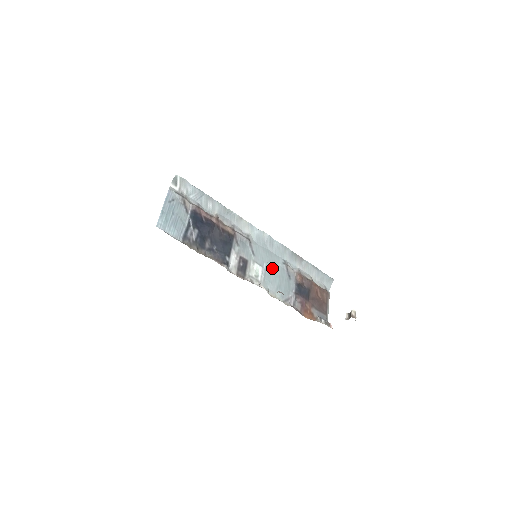
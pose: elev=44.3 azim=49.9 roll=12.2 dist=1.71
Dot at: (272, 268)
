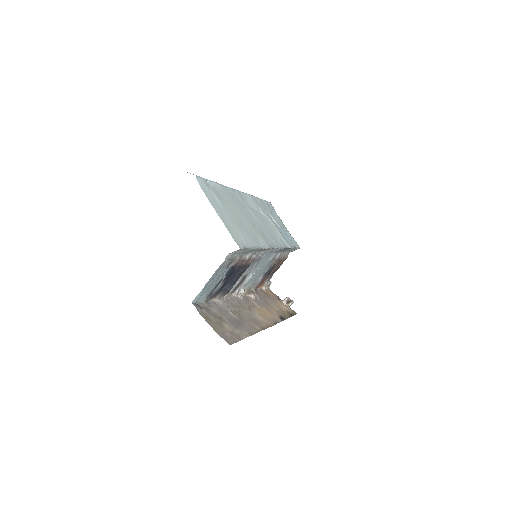
Dot at: (261, 267)
